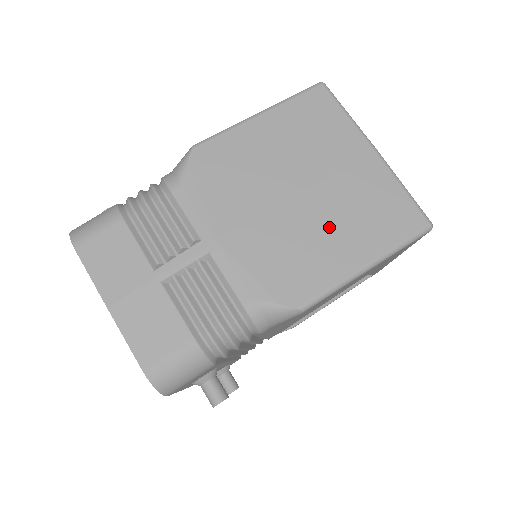
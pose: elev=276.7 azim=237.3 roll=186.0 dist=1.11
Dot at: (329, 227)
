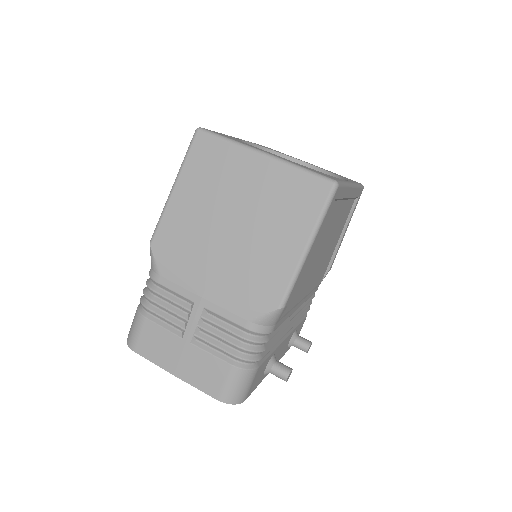
Dot at: (265, 238)
